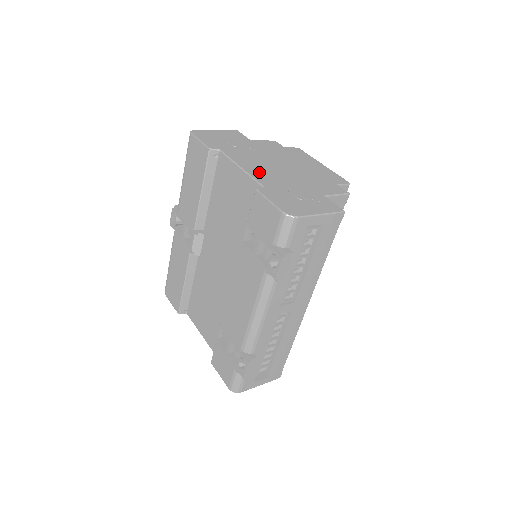
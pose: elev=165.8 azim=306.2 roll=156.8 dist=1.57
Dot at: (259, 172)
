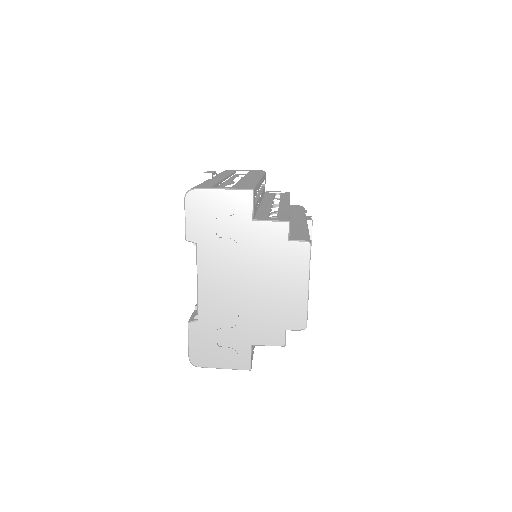
Dot at: (211, 295)
